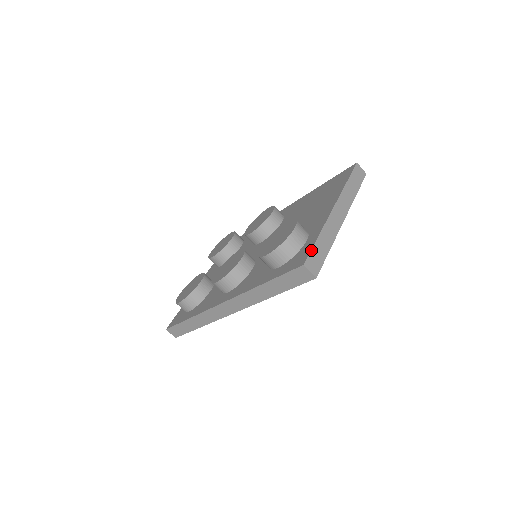
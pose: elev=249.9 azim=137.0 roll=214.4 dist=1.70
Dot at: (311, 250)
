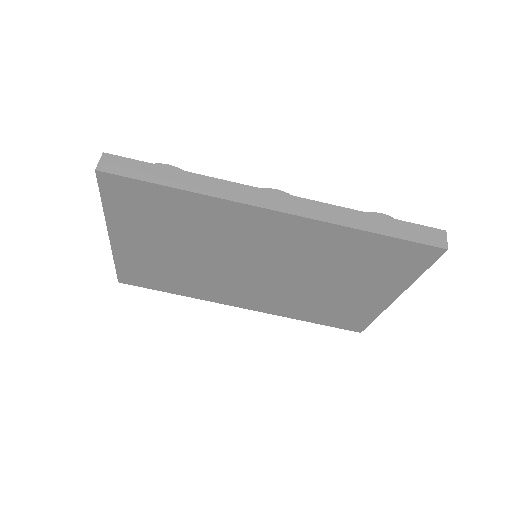
Dot at: occluded
